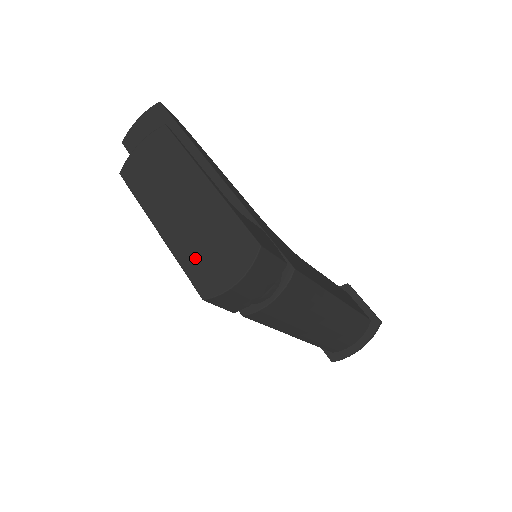
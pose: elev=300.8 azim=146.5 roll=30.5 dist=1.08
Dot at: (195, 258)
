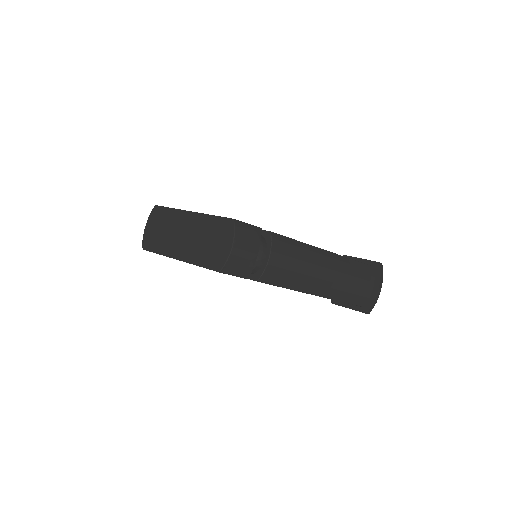
Dot at: (204, 255)
